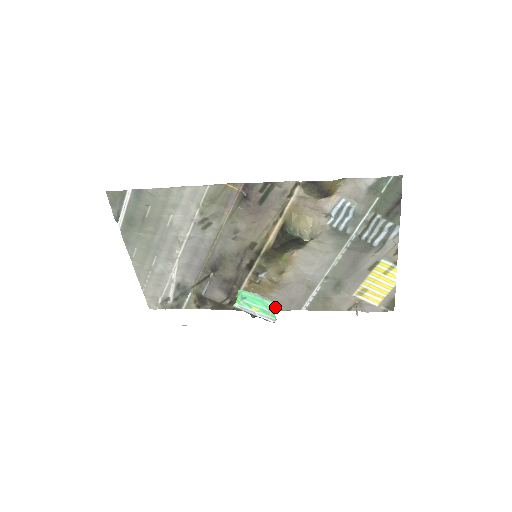
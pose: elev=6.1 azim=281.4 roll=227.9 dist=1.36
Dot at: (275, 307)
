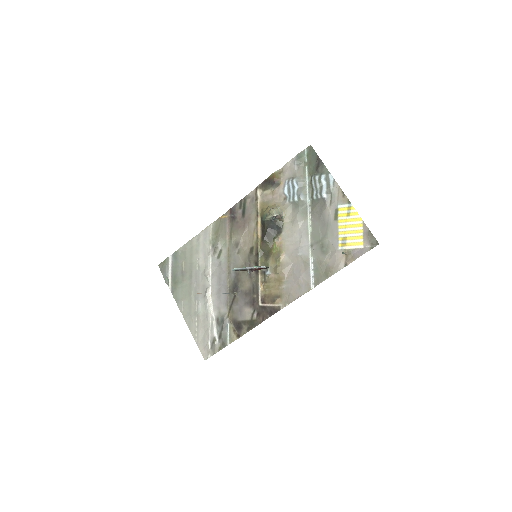
Dot at: (291, 298)
